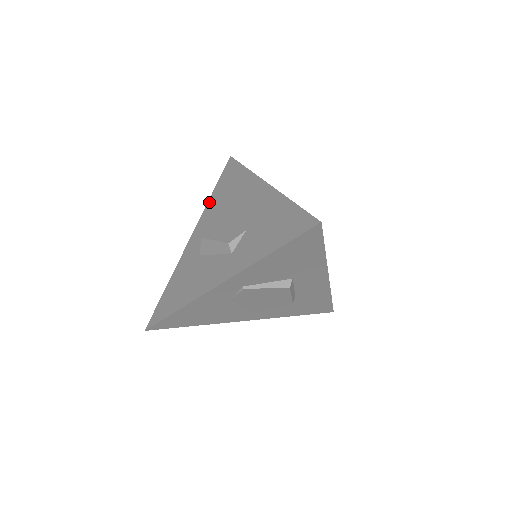
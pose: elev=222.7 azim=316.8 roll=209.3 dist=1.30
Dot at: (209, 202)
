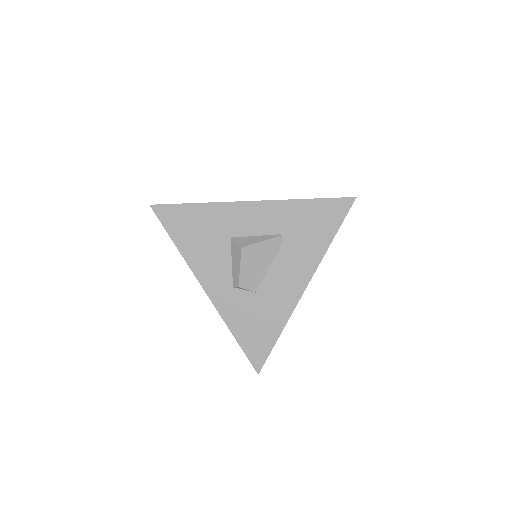
Dot at: (294, 203)
